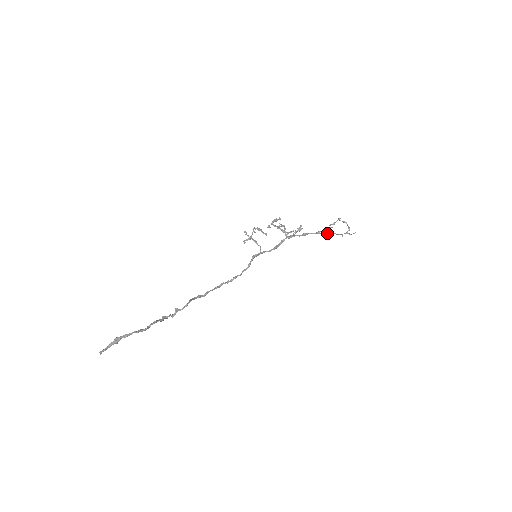
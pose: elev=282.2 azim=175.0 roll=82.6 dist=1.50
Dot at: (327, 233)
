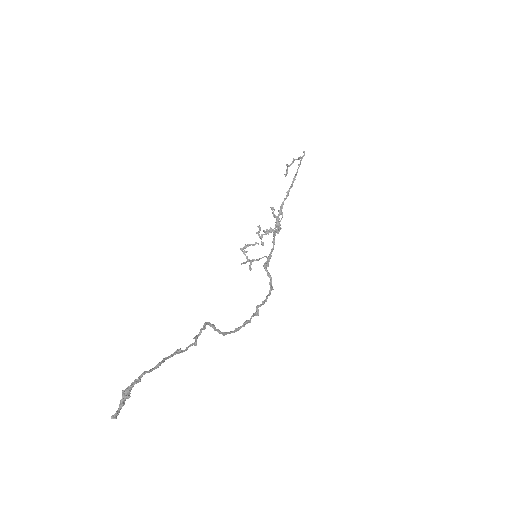
Dot at: (292, 183)
